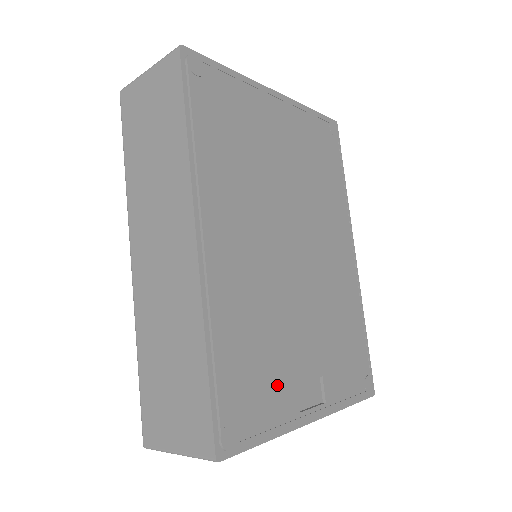
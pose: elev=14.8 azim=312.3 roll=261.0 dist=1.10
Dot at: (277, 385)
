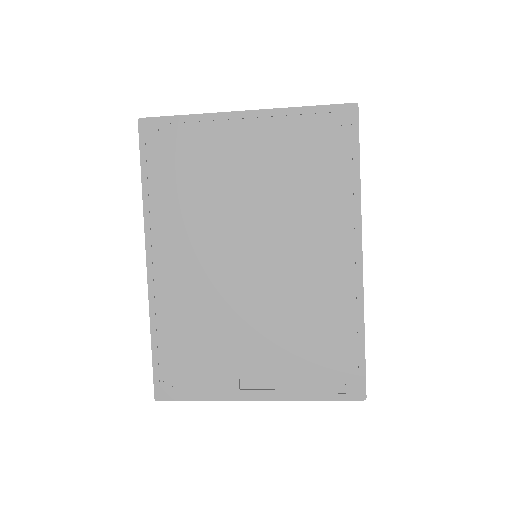
Dot at: (215, 366)
